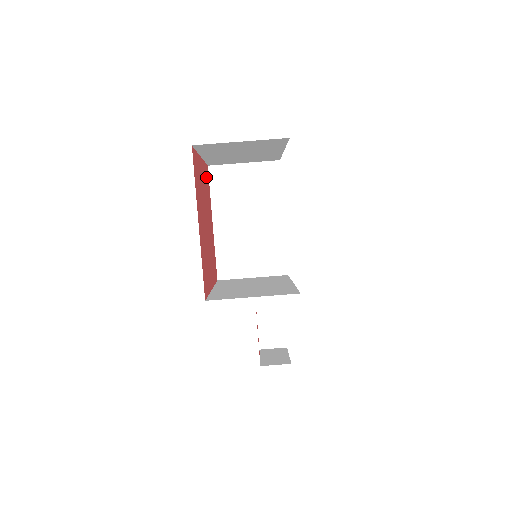
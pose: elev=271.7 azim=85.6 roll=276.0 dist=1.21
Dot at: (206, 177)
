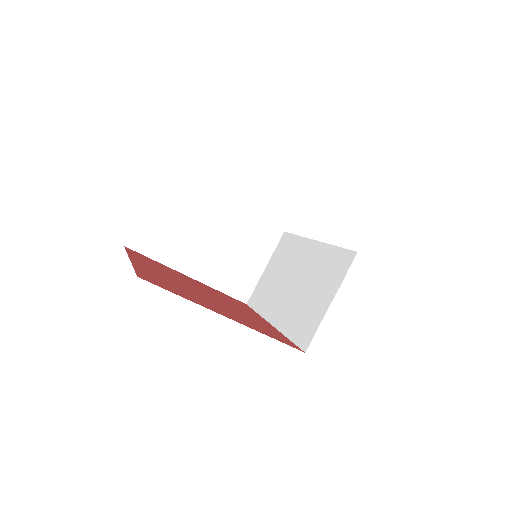
Dot at: (143, 259)
